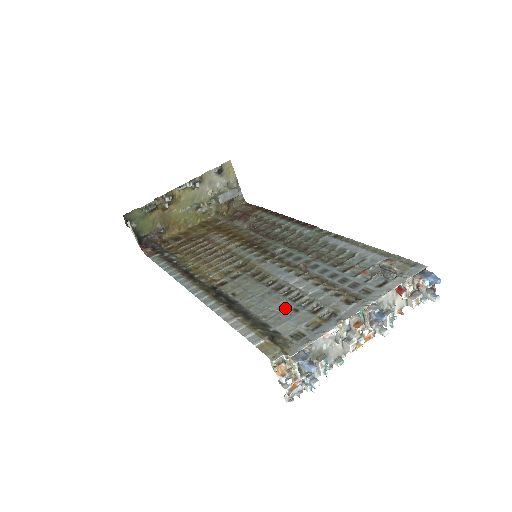
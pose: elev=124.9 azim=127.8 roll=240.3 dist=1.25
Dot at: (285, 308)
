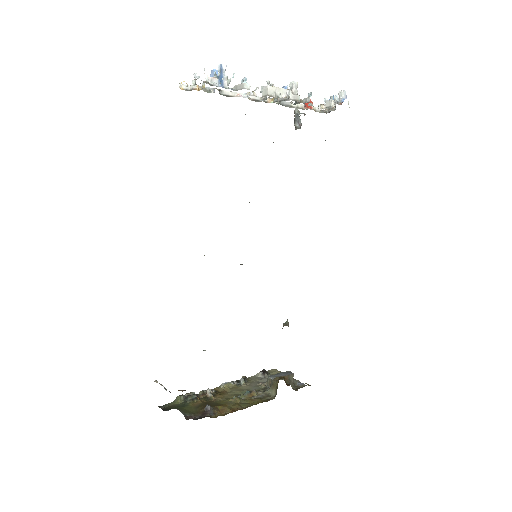
Dot at: occluded
